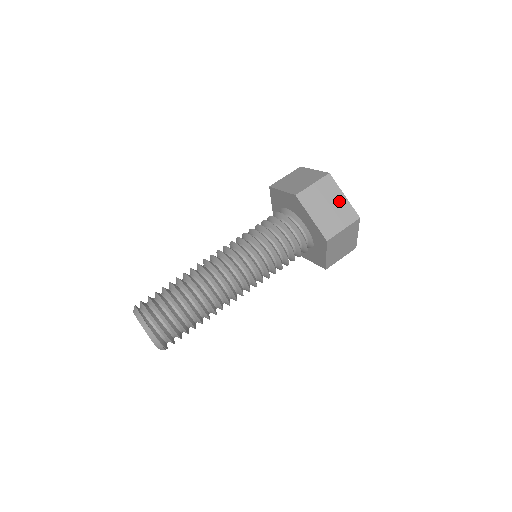
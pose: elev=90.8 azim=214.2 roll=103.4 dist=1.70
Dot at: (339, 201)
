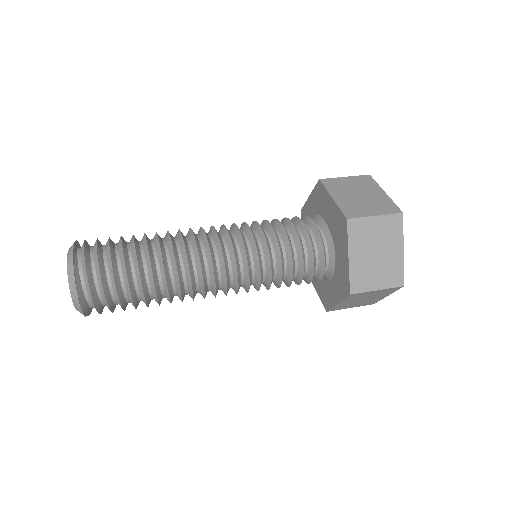
Dot at: (393, 253)
